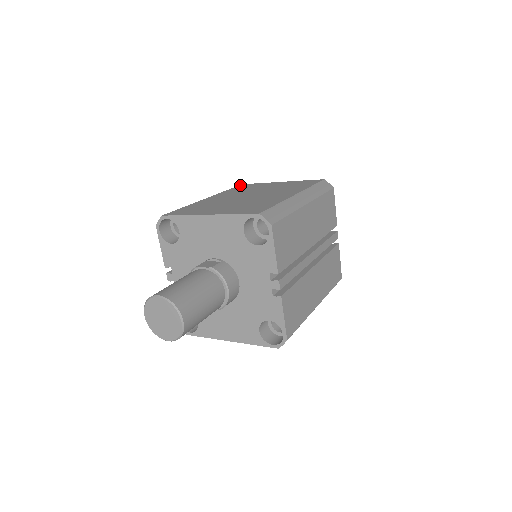
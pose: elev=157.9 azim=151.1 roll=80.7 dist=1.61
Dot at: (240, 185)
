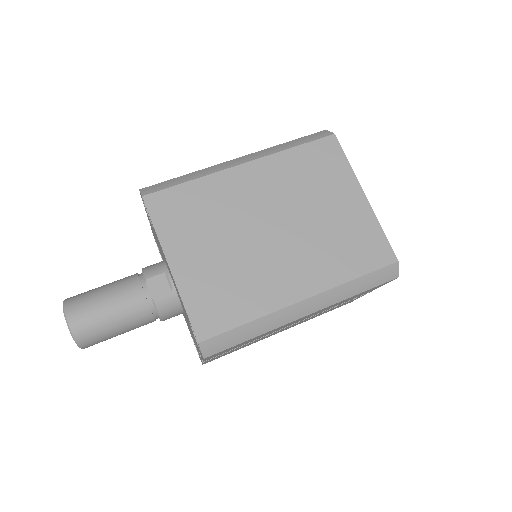
Dot at: (326, 139)
